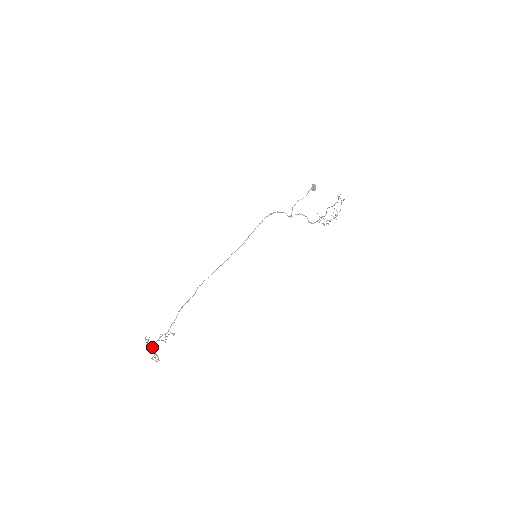
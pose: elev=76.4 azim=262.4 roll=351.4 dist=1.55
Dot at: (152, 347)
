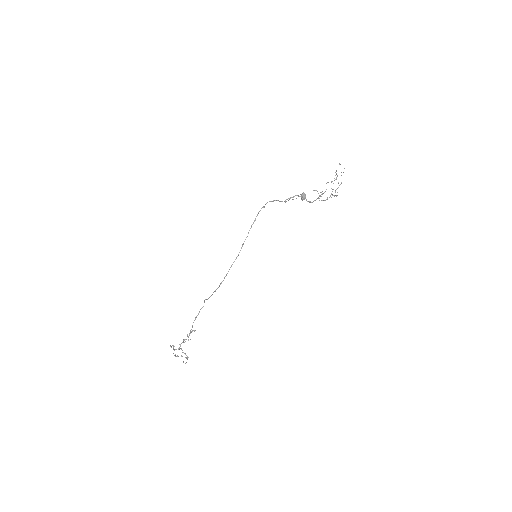
Dot at: occluded
